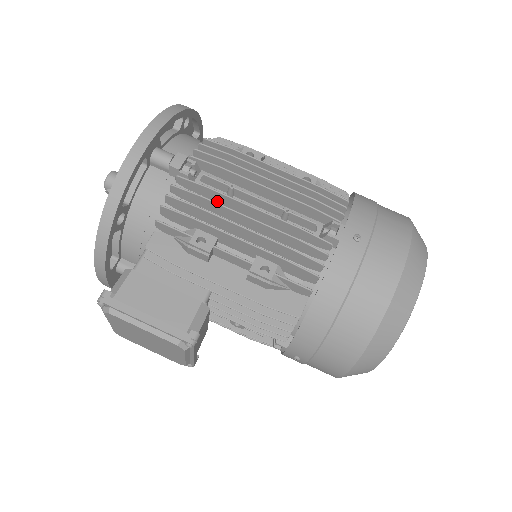
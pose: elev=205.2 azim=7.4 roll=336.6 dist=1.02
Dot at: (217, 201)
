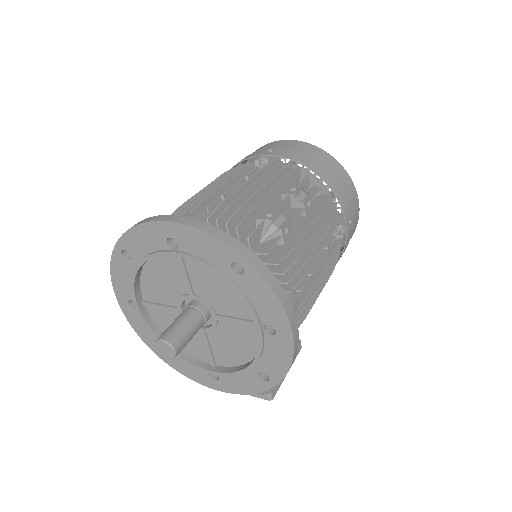
Dot at: occluded
